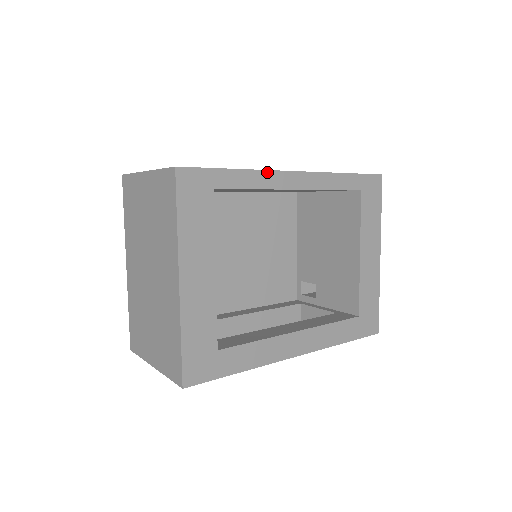
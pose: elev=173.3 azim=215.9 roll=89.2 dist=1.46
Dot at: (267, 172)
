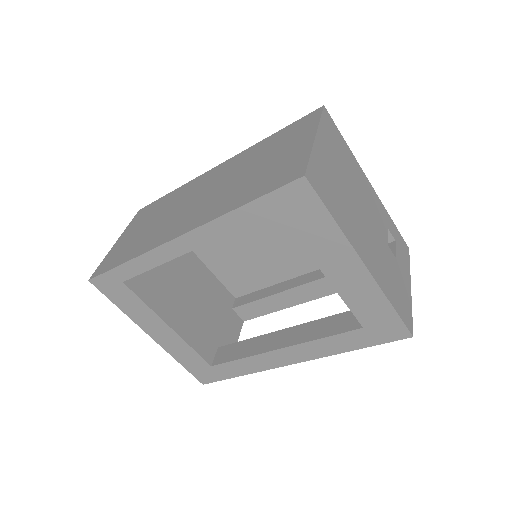
Dot at: (151, 252)
